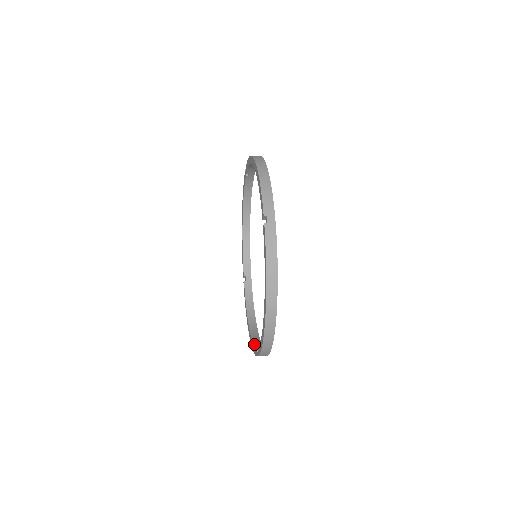
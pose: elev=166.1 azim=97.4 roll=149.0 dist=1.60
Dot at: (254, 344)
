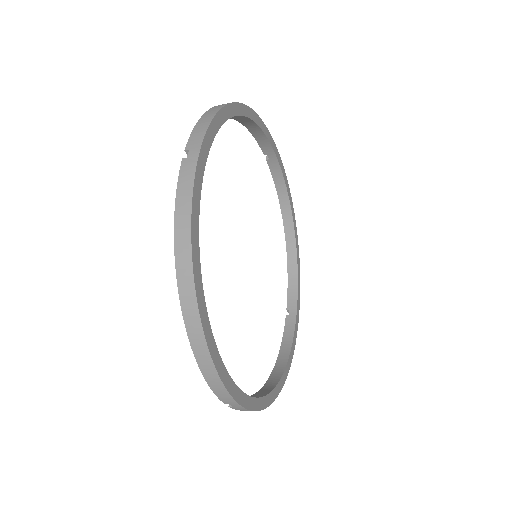
Dot at: (251, 395)
